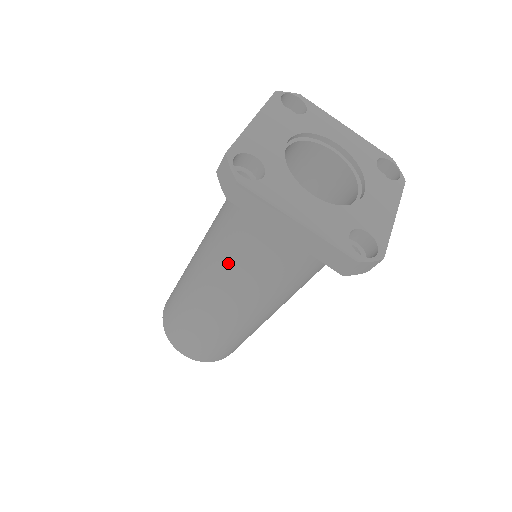
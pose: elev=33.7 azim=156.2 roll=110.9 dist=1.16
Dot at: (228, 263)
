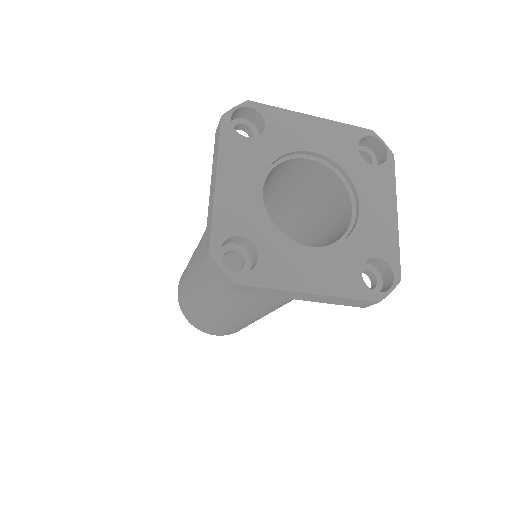
Dot at: (239, 297)
